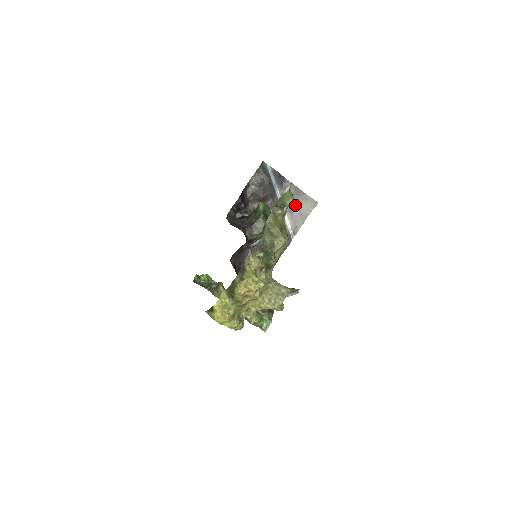
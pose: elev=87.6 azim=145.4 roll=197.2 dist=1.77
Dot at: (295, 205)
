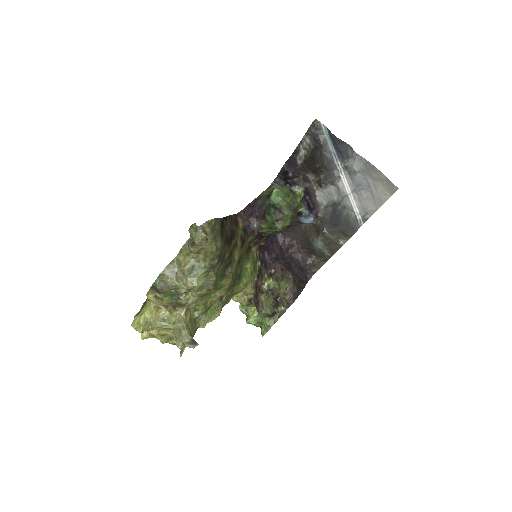
Dot at: (365, 184)
